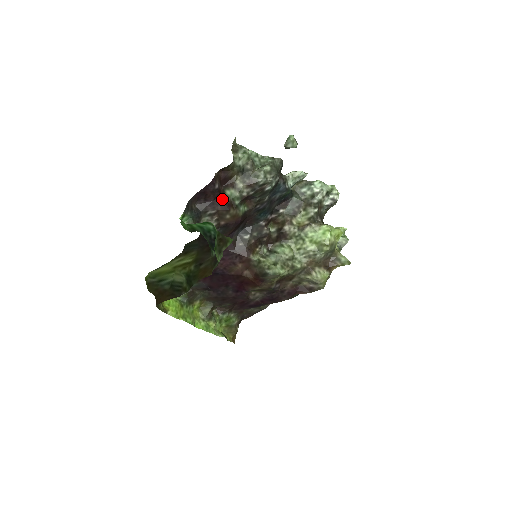
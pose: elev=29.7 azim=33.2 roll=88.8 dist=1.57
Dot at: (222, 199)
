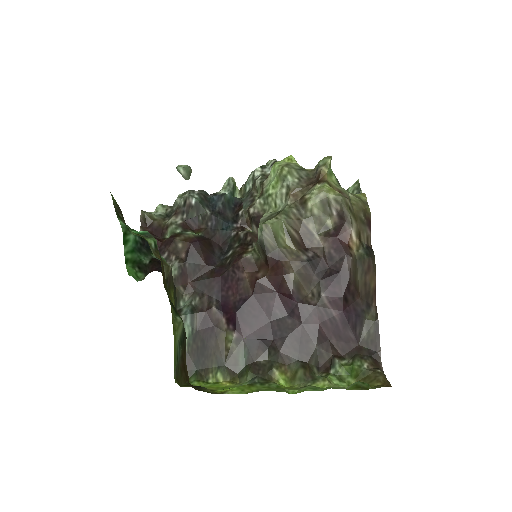
Dot at: (164, 241)
